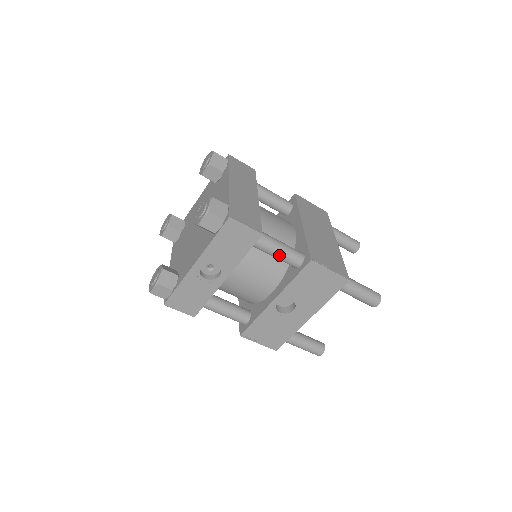
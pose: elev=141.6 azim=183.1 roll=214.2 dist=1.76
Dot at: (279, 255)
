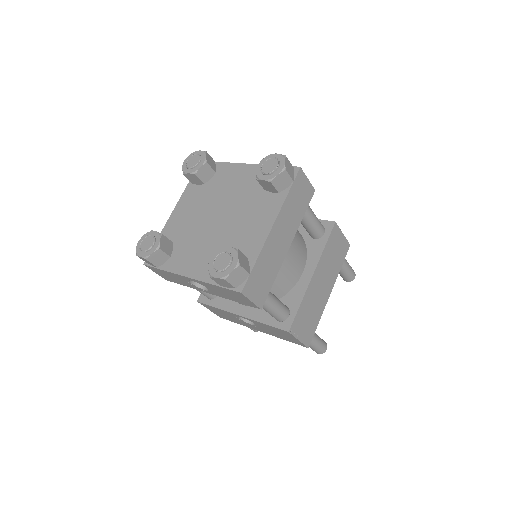
Dot at: (267, 311)
